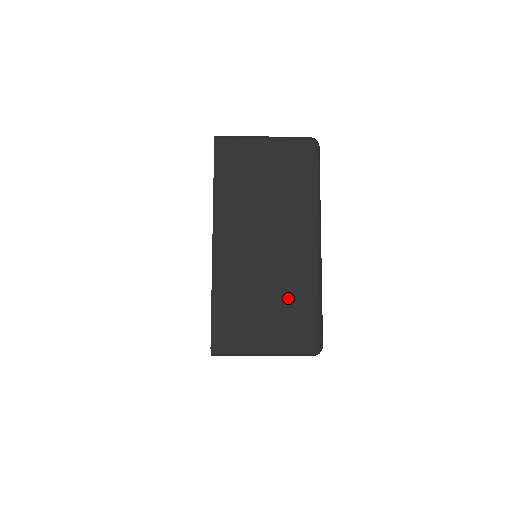
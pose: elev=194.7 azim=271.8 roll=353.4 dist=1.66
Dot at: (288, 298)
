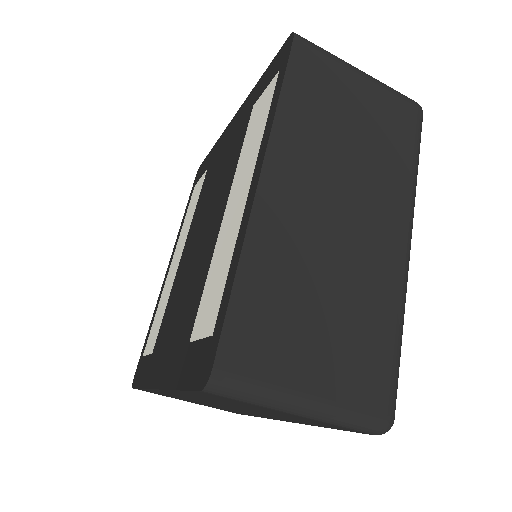
Dot at: (360, 318)
